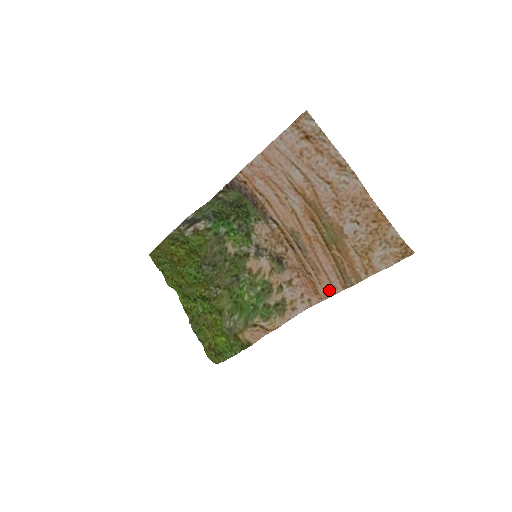
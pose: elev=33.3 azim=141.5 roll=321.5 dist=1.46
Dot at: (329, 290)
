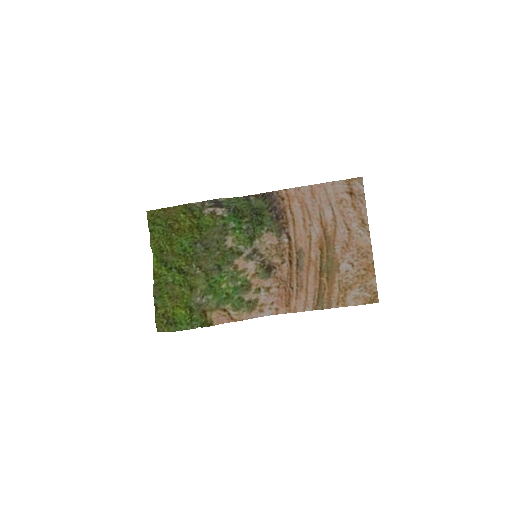
Dot at: (301, 306)
